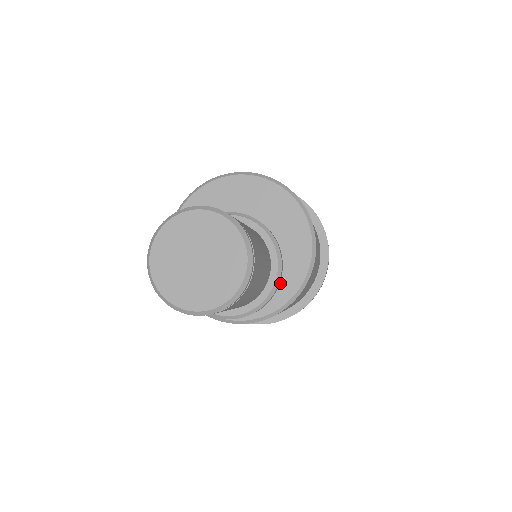
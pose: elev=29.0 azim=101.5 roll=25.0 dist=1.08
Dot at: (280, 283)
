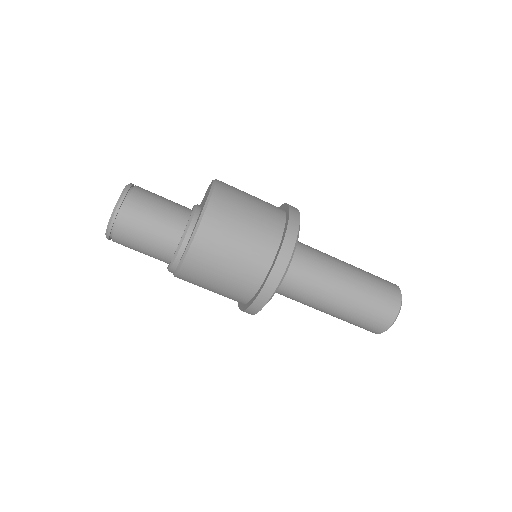
Dot at: (190, 237)
